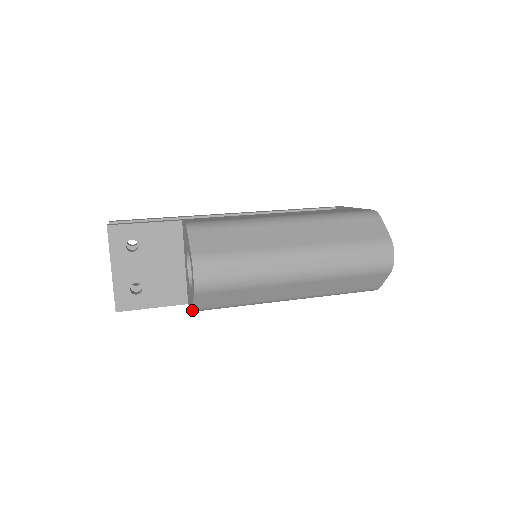
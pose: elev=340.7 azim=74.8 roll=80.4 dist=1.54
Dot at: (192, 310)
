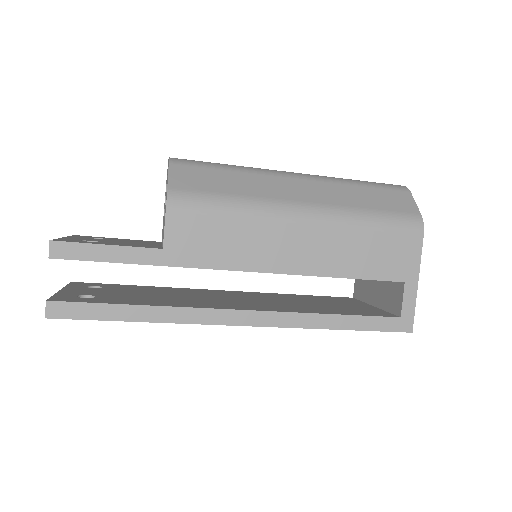
Dot at: occluded
